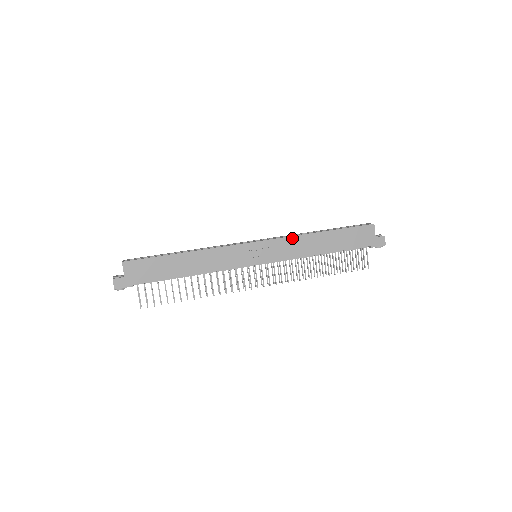
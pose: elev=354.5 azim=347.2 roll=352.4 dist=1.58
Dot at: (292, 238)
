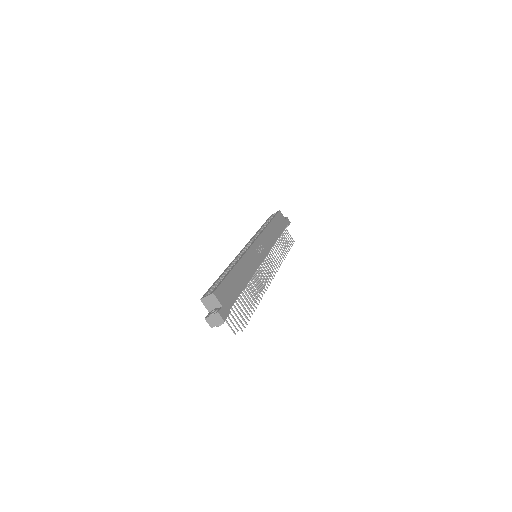
Dot at: (264, 233)
